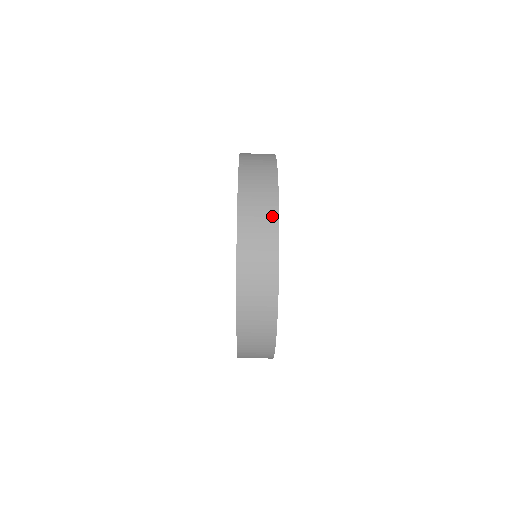
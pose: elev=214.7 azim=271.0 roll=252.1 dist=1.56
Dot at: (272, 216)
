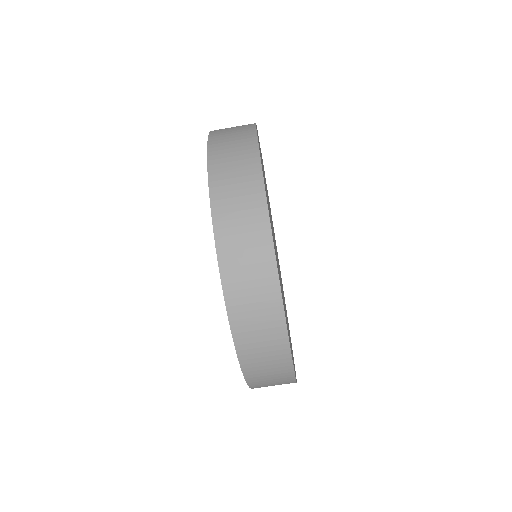
Dot at: (261, 229)
